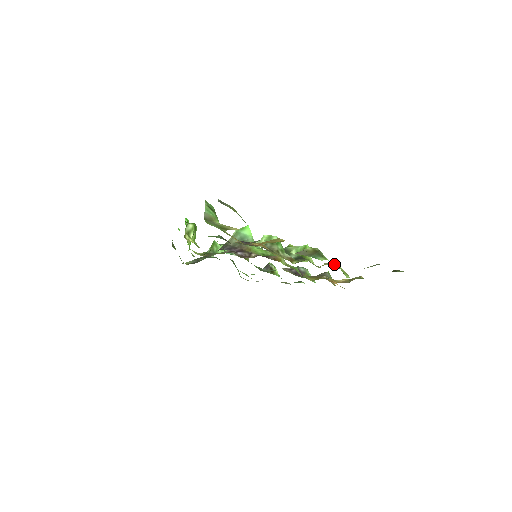
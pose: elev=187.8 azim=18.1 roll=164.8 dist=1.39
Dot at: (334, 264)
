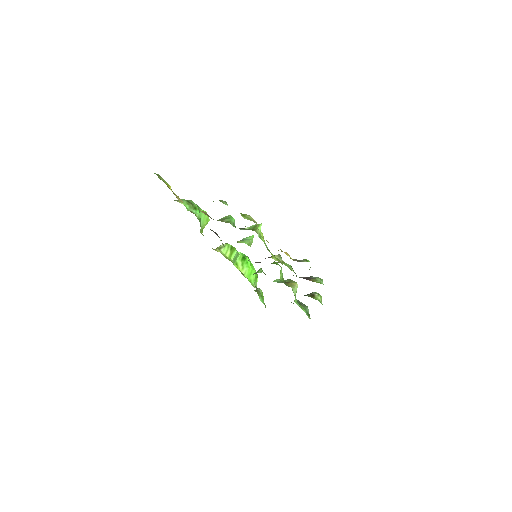
Dot at: occluded
